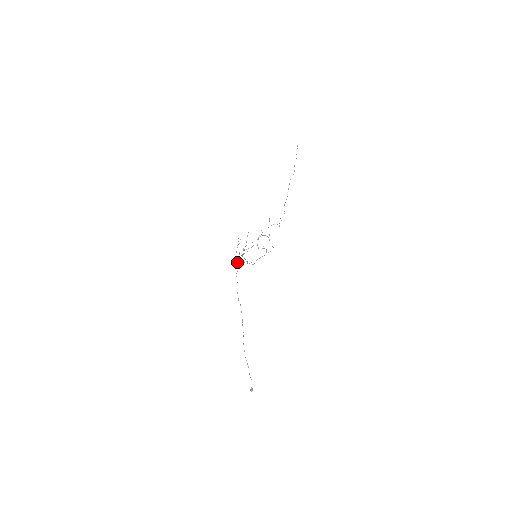
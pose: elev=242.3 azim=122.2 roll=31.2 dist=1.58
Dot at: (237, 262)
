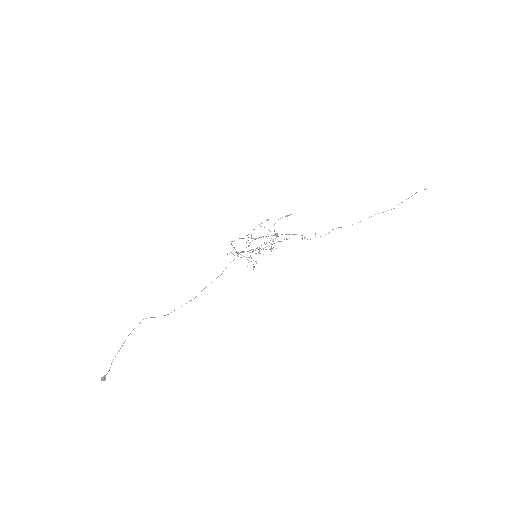
Dot at: occluded
